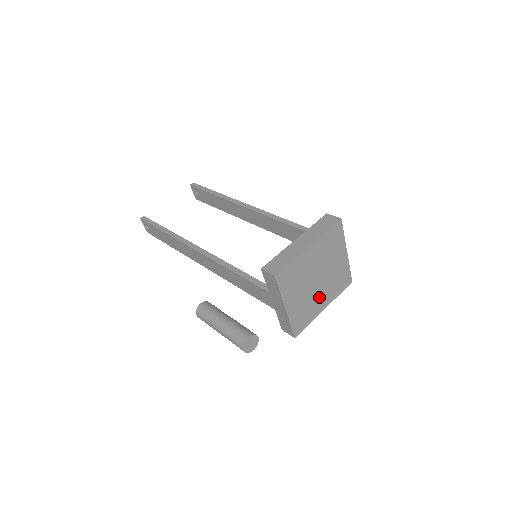
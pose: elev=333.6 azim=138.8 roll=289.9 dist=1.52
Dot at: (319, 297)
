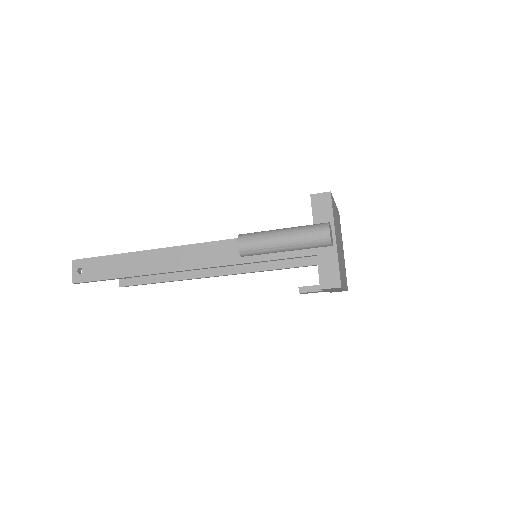
Dot at: (342, 268)
